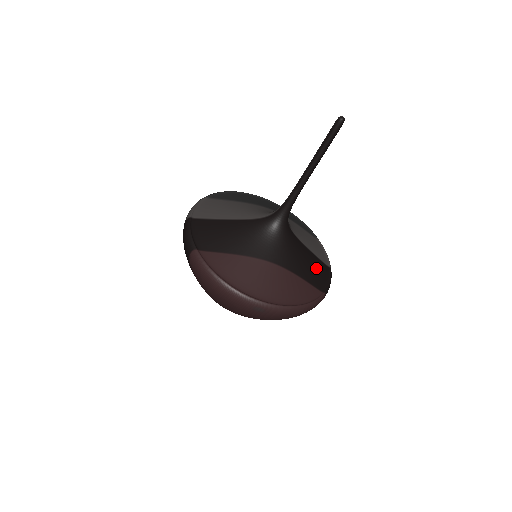
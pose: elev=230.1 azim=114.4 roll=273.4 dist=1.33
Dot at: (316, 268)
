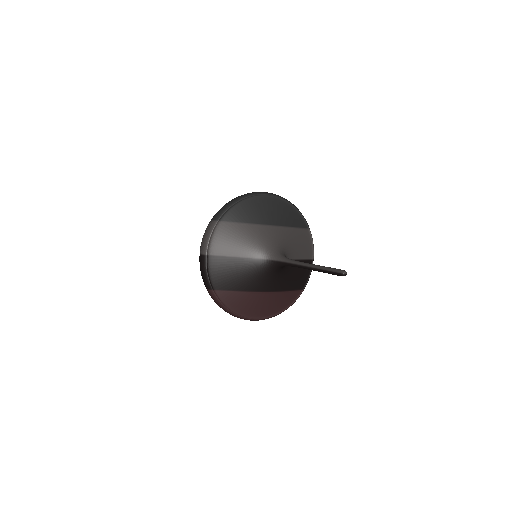
Dot at: (301, 273)
